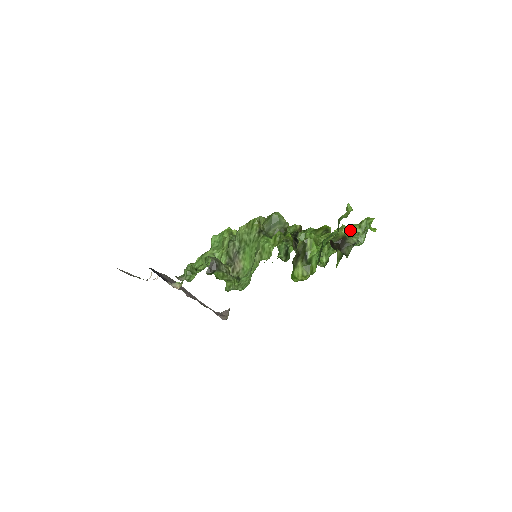
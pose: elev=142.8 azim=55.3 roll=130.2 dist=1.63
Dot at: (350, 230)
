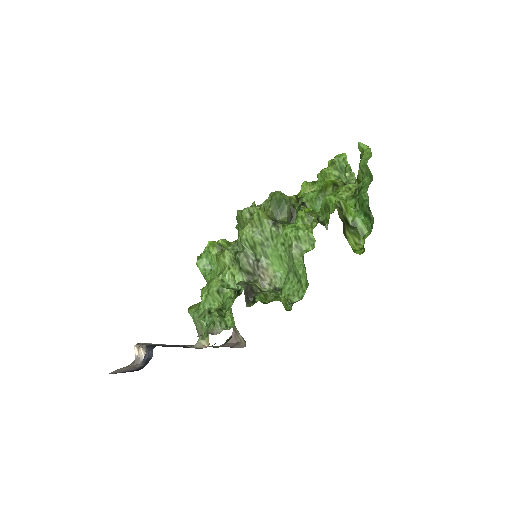
Dot at: (322, 177)
